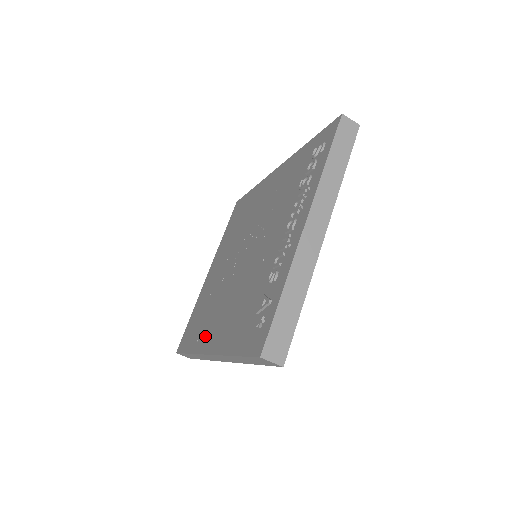
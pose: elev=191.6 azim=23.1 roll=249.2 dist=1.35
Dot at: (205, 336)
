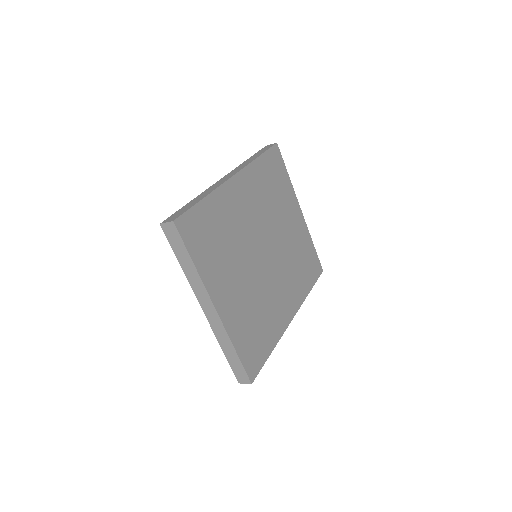
Dot at: occluded
